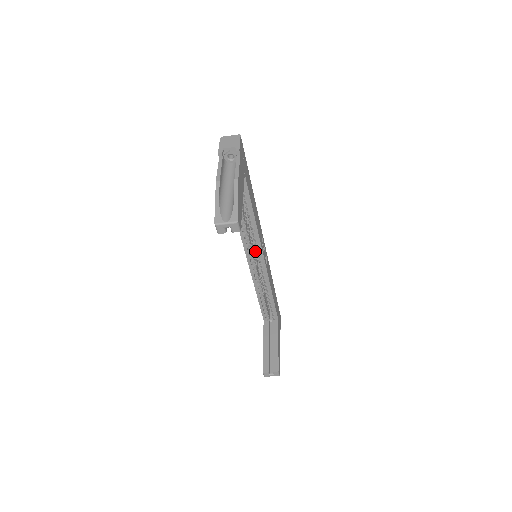
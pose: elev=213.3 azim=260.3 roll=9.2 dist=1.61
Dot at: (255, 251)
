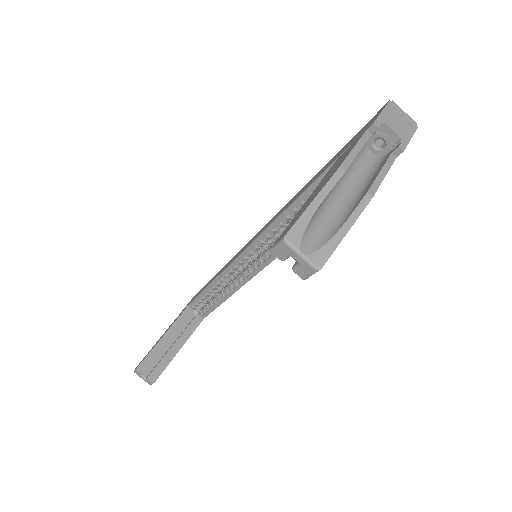
Dot at: occluded
